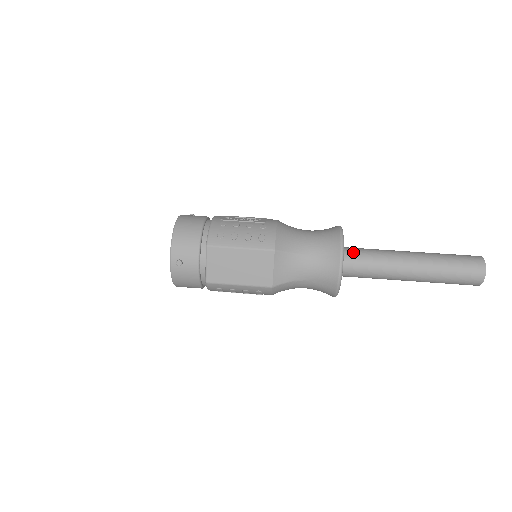
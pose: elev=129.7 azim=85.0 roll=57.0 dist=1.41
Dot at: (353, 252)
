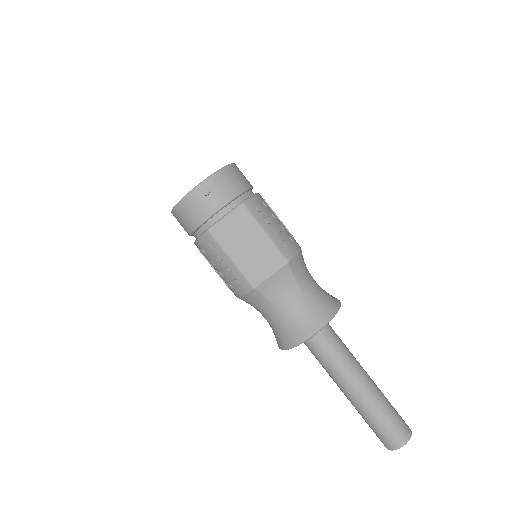
Dot at: (331, 329)
